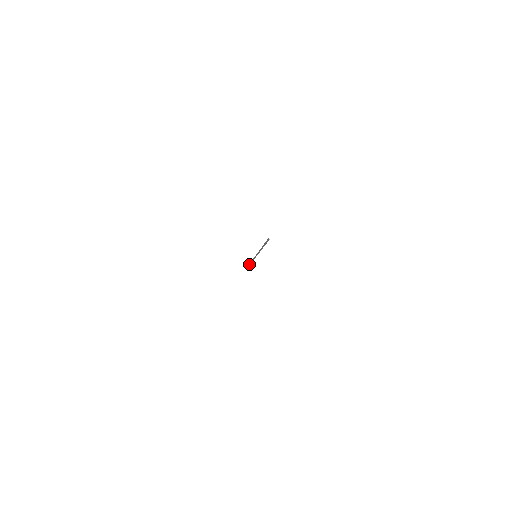
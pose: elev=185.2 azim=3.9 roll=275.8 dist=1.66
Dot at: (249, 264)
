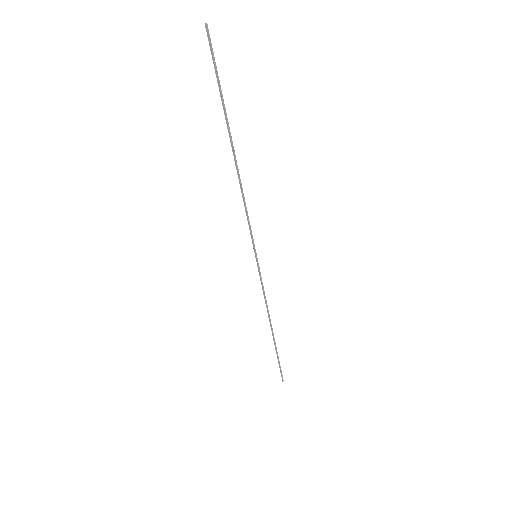
Dot at: (280, 369)
